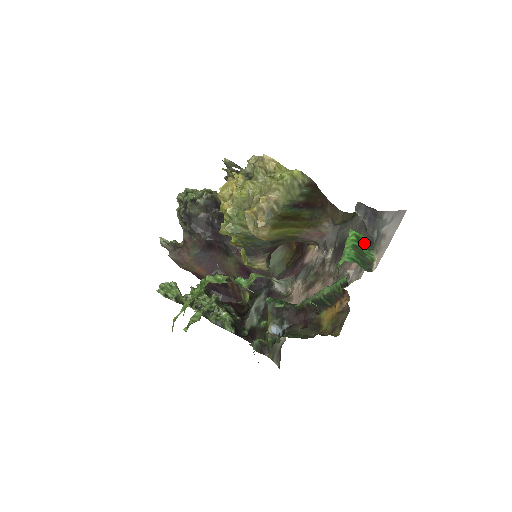
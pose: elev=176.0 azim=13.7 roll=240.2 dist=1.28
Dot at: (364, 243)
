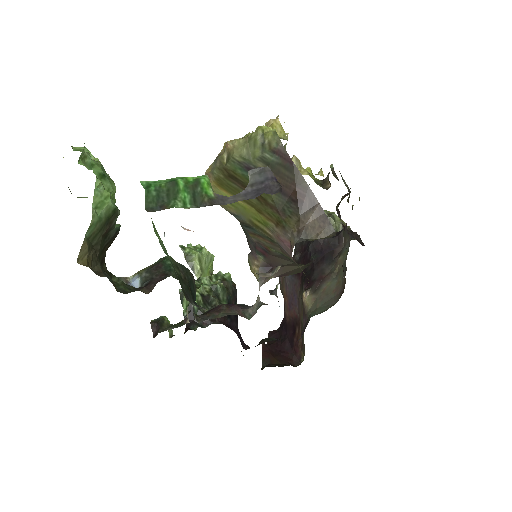
Dot at: (198, 194)
